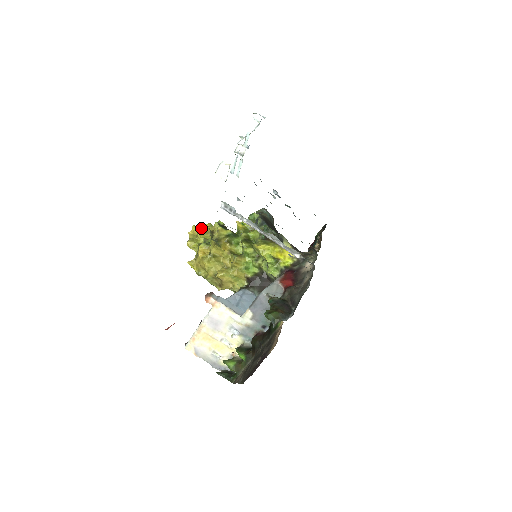
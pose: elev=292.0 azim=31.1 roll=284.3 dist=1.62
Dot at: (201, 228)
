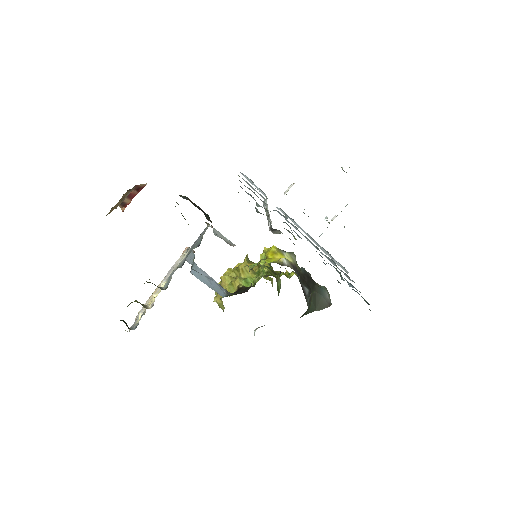
Dot at: occluded
